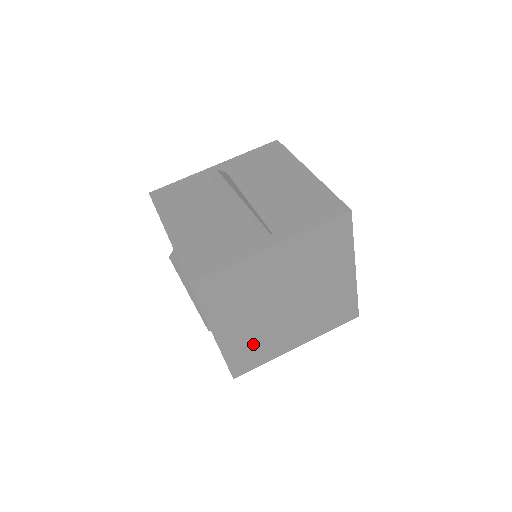
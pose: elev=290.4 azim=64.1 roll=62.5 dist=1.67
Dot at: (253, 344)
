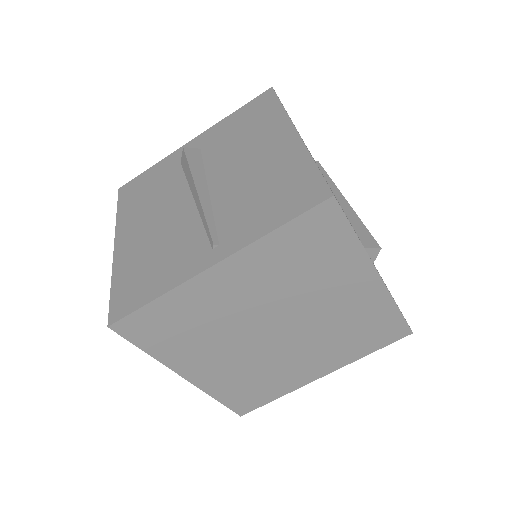
Dot at: (249, 380)
